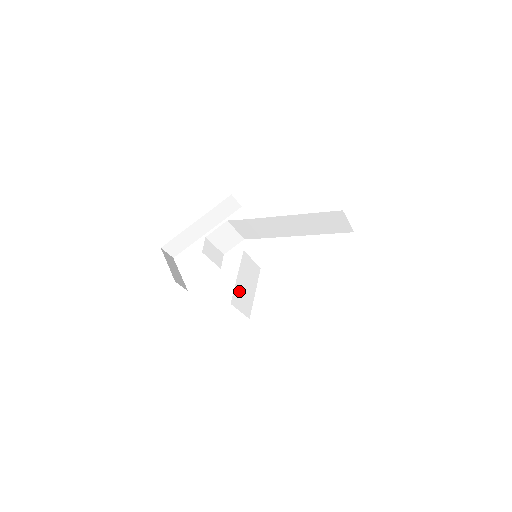
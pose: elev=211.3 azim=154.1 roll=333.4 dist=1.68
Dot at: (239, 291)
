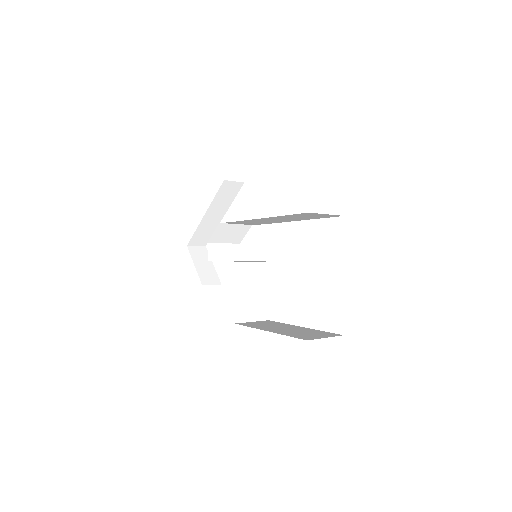
Dot at: (243, 304)
